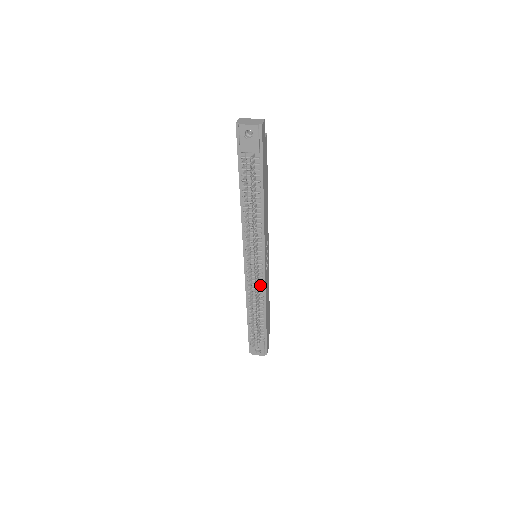
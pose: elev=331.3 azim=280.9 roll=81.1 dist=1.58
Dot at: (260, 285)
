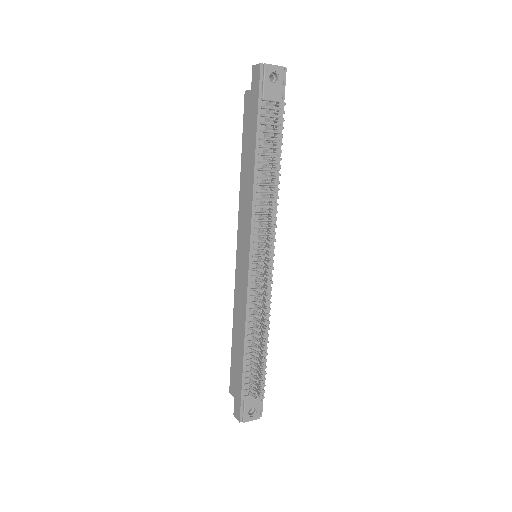
Dot at: (266, 294)
